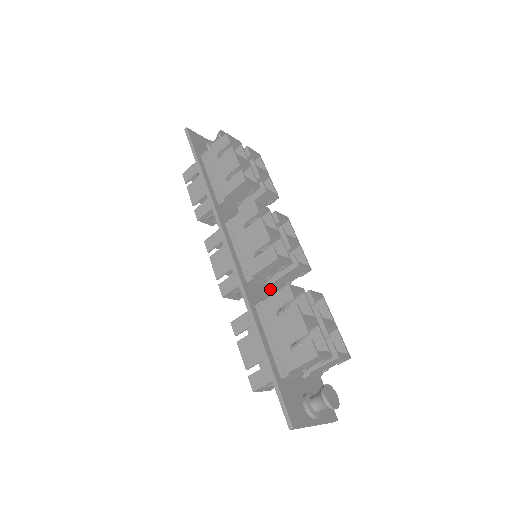
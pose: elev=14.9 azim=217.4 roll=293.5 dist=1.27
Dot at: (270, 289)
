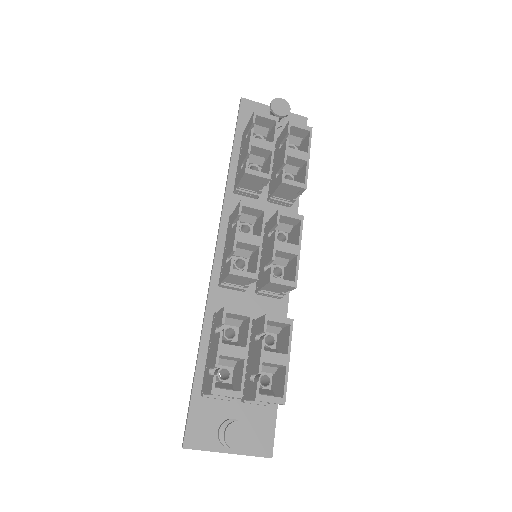
Dot at: (258, 296)
